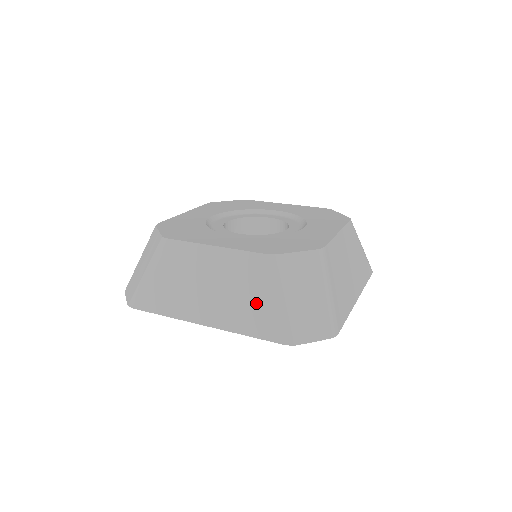
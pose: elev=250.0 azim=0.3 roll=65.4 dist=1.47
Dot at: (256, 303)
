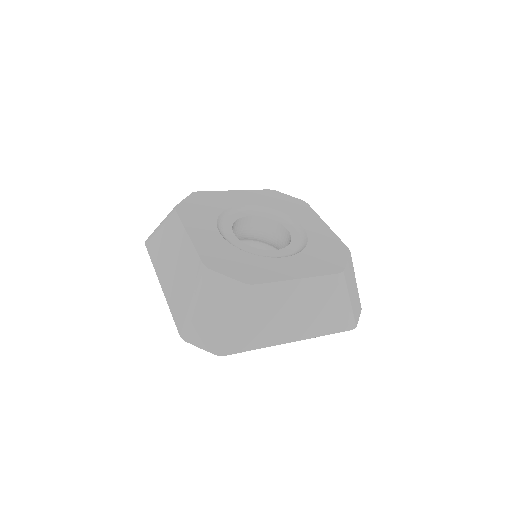
Dot at: (183, 294)
